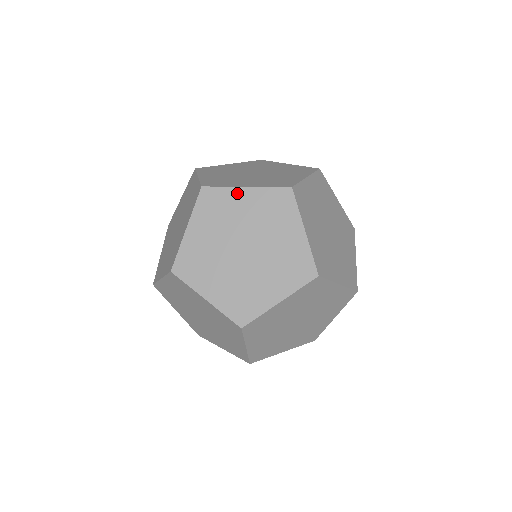
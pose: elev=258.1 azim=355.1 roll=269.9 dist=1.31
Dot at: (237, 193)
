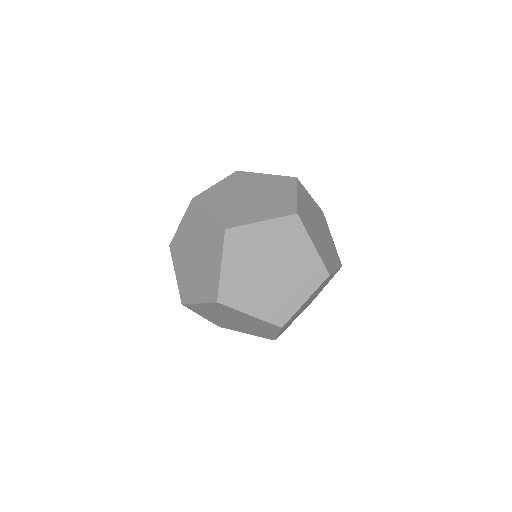
Dot at: (199, 306)
